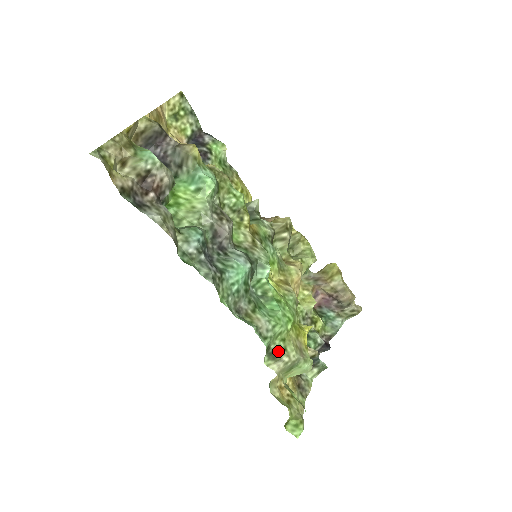
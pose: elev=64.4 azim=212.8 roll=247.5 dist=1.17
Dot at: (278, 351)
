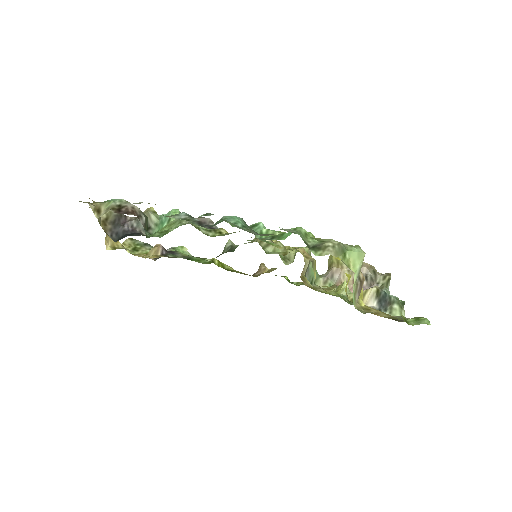
Dot at: (318, 244)
